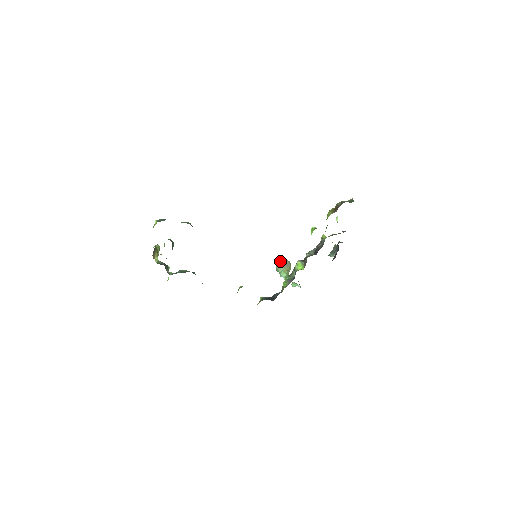
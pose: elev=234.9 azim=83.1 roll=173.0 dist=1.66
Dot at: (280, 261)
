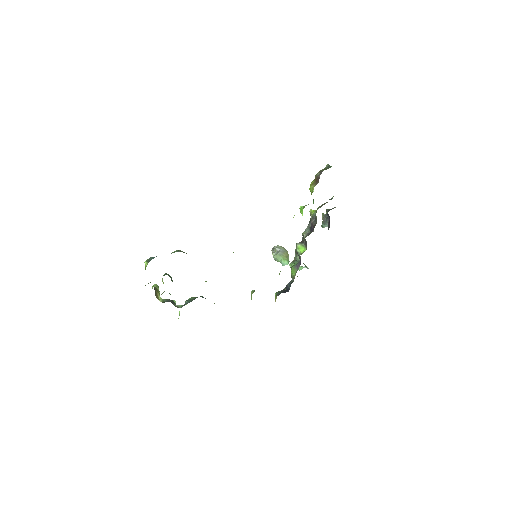
Dot at: (275, 251)
